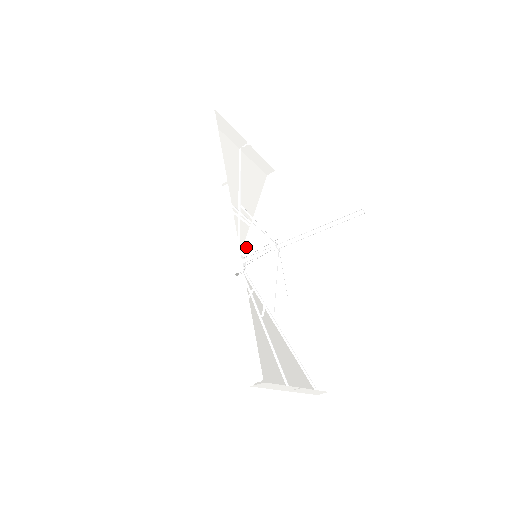
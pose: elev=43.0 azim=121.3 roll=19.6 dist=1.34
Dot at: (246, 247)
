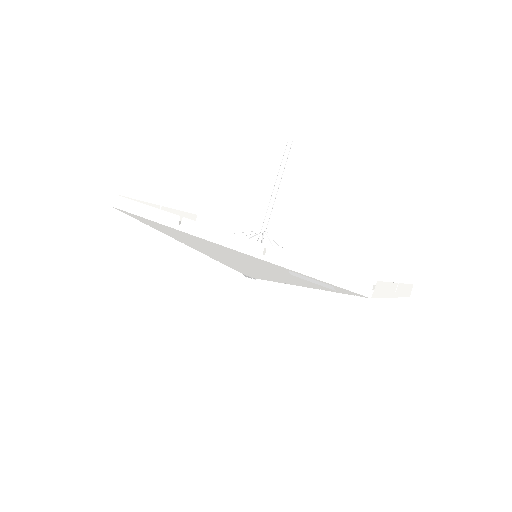
Dot at: occluded
